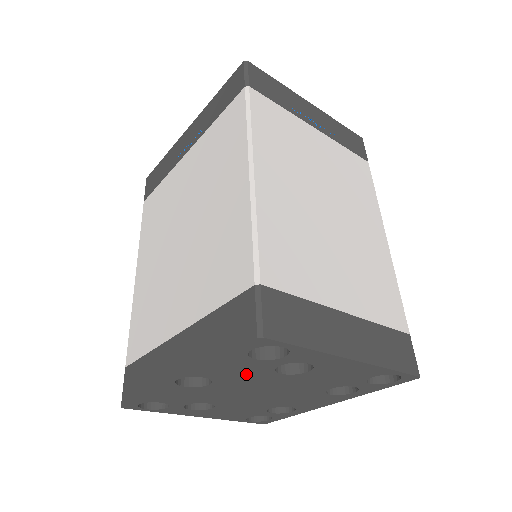
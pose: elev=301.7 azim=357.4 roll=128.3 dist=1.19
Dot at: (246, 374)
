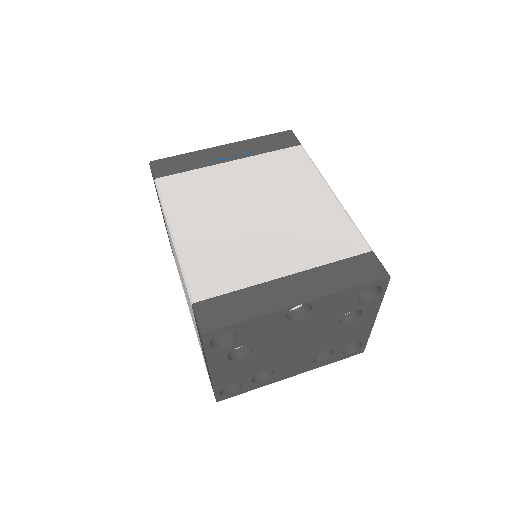
Dot at: (330, 314)
